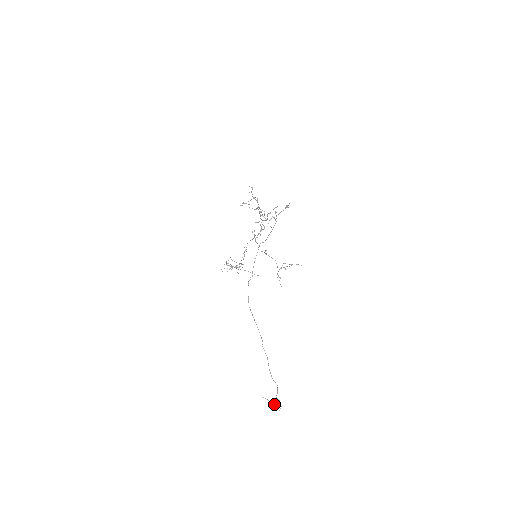
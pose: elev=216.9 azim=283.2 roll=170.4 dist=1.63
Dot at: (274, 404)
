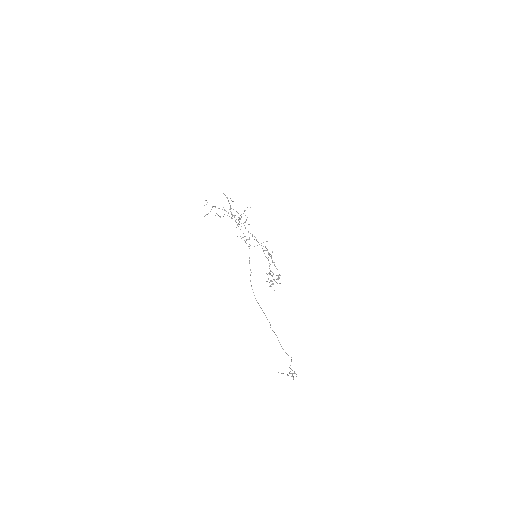
Dot at: occluded
